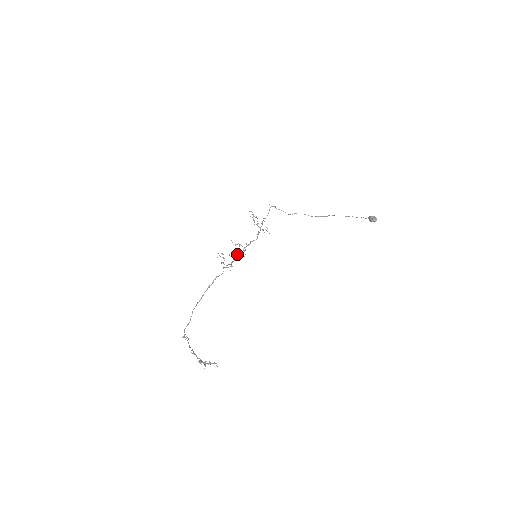
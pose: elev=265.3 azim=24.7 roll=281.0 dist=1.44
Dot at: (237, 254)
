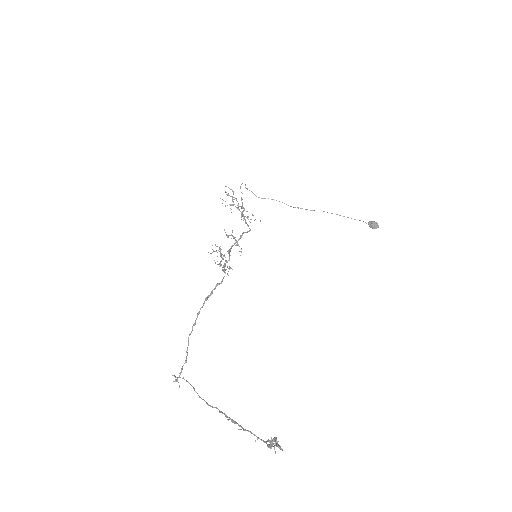
Dot at: (229, 250)
